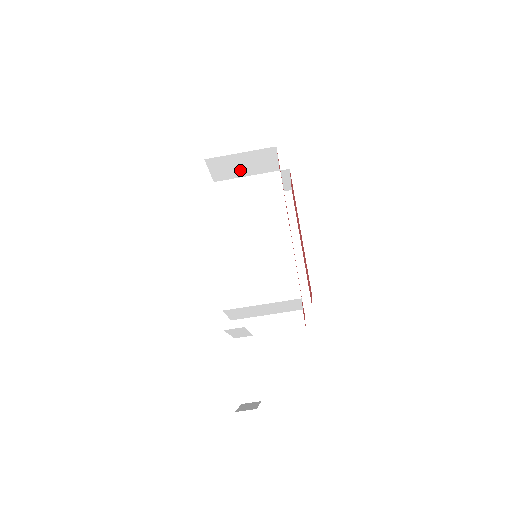
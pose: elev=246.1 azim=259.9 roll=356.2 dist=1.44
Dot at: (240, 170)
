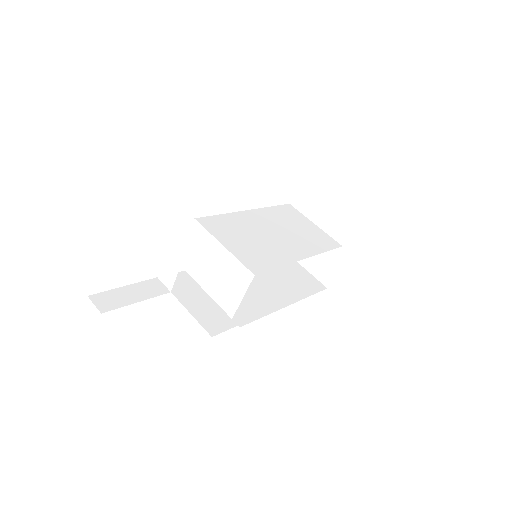
Dot at: occluded
